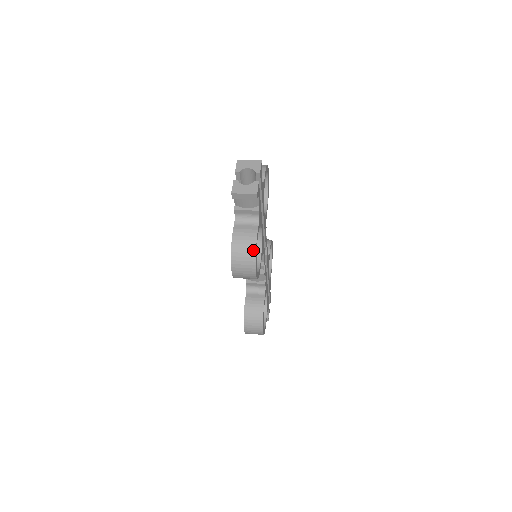
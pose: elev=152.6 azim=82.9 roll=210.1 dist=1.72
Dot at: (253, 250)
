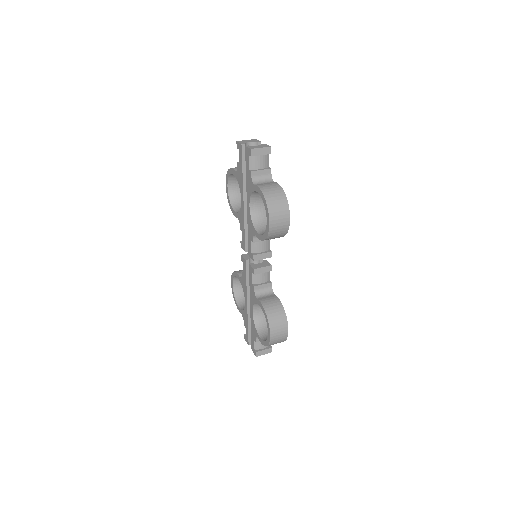
Dot at: (282, 193)
